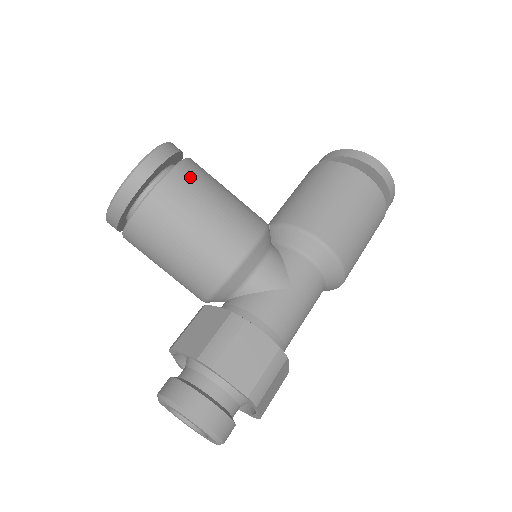
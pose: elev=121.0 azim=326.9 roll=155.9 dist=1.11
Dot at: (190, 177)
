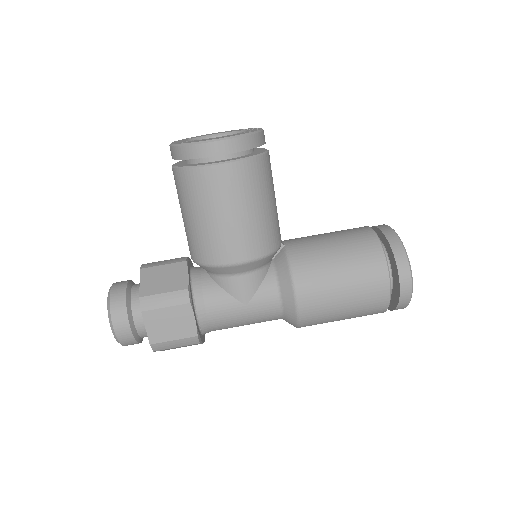
Dot at: (240, 178)
